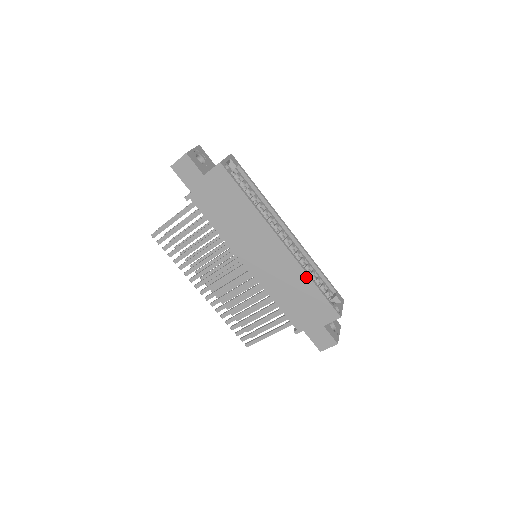
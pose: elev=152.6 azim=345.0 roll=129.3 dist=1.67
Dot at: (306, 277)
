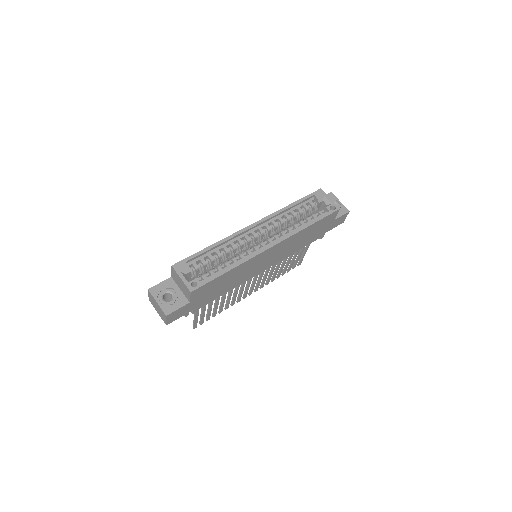
Dot at: (302, 231)
